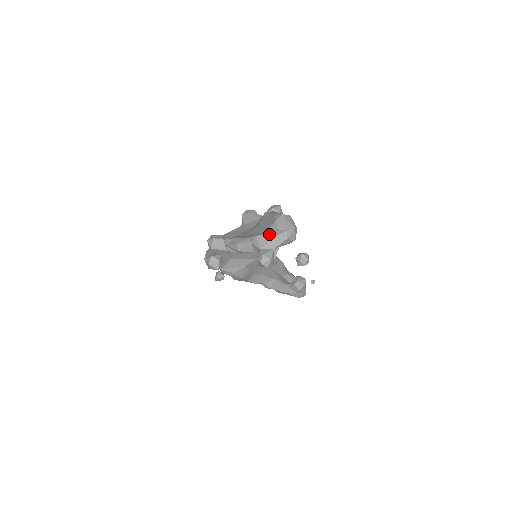
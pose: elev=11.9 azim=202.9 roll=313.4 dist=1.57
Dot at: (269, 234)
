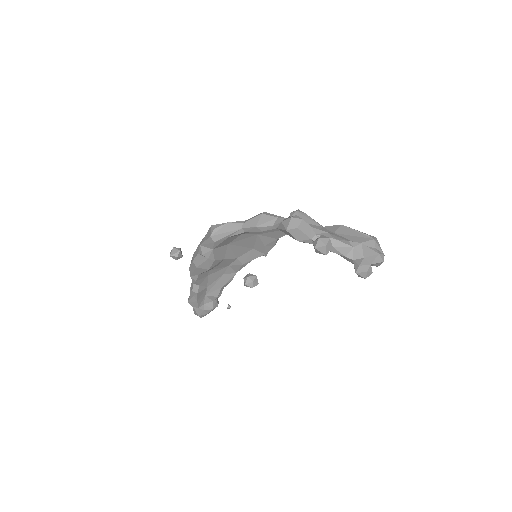
Dot at: (370, 248)
